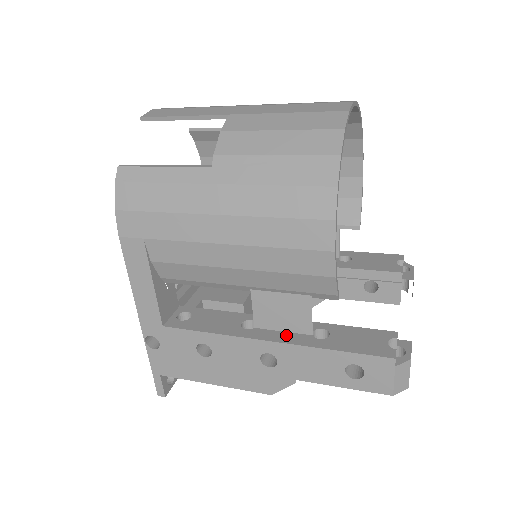
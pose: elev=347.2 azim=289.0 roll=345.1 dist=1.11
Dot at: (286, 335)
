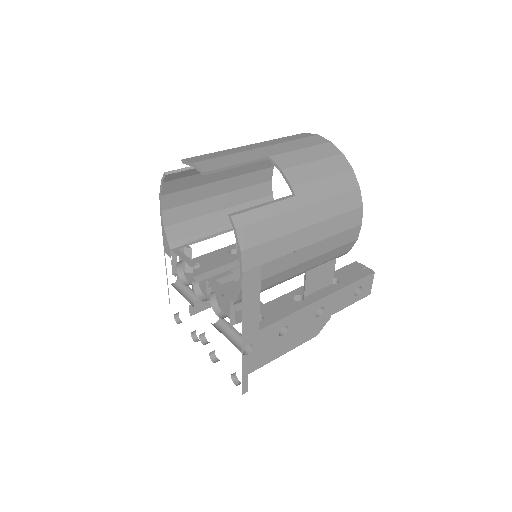
Dot at: (323, 291)
